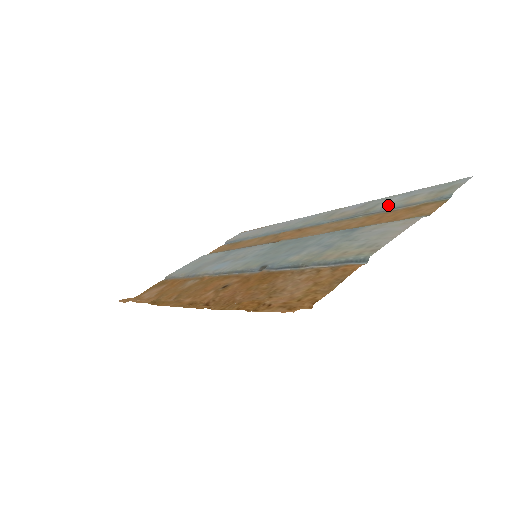
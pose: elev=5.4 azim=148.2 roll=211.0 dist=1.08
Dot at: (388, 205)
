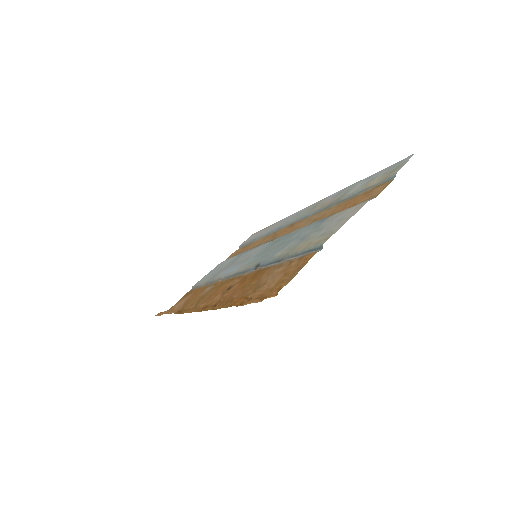
Dot at: (353, 191)
